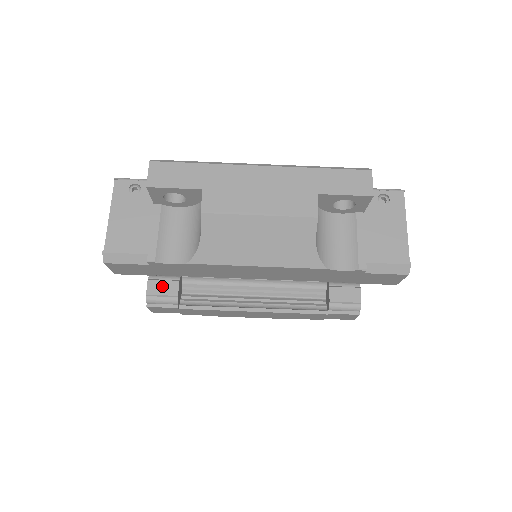
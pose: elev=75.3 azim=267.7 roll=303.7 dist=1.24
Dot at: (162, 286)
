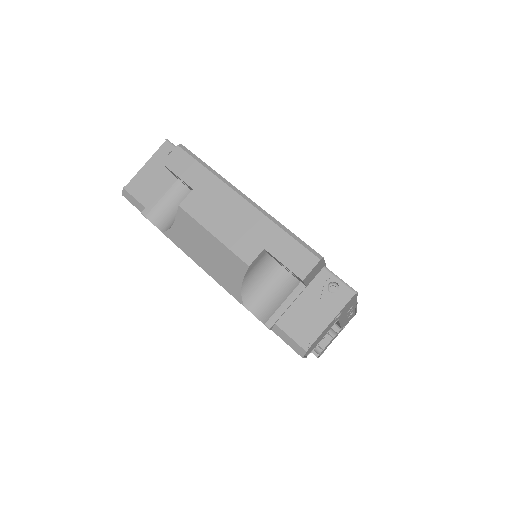
Dot at: occluded
